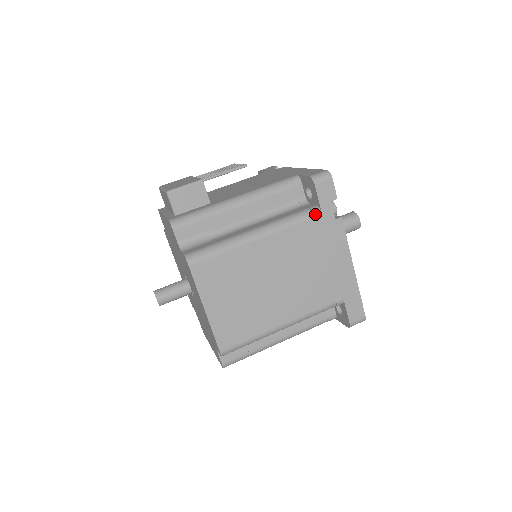
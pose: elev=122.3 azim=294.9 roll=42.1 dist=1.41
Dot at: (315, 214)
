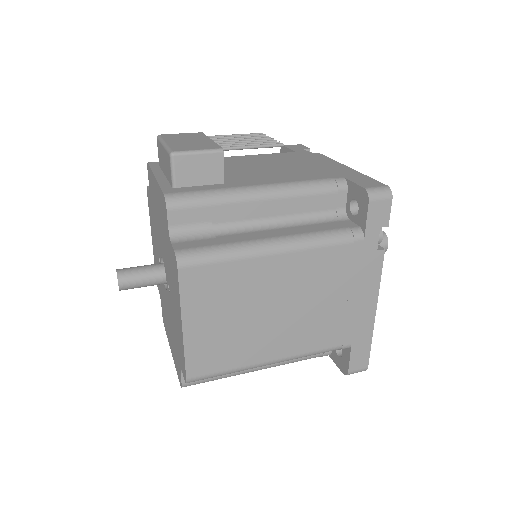
Dot at: (356, 238)
